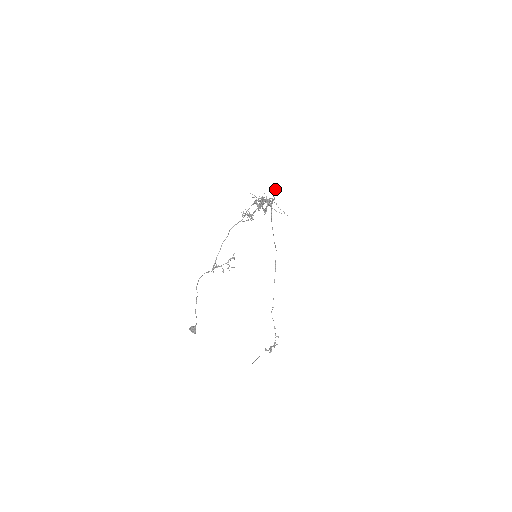
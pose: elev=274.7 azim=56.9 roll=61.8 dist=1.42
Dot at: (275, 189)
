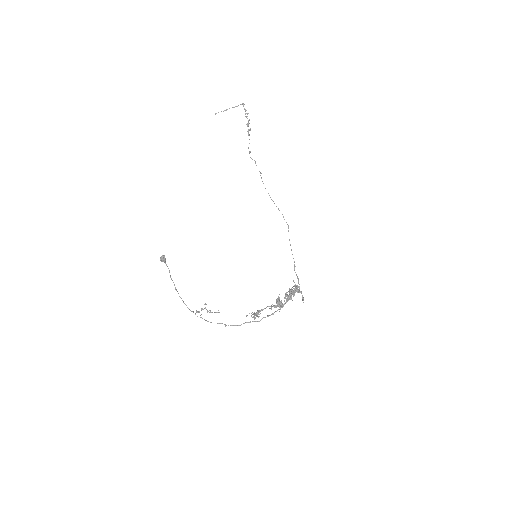
Dot at: occluded
